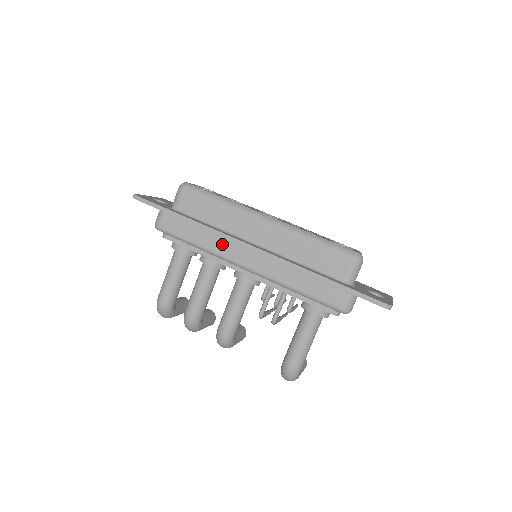
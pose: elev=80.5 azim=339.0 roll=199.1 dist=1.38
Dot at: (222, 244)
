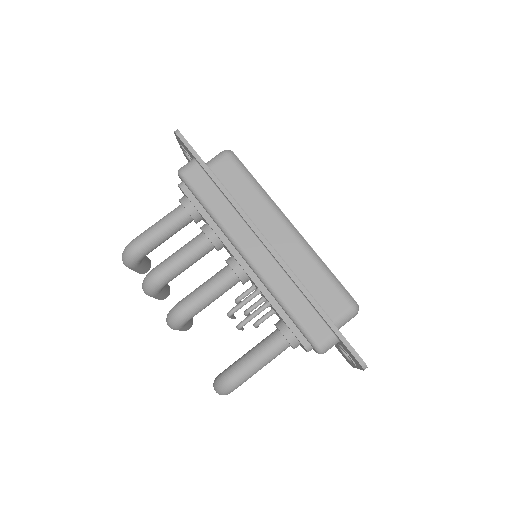
Dot at: (238, 224)
